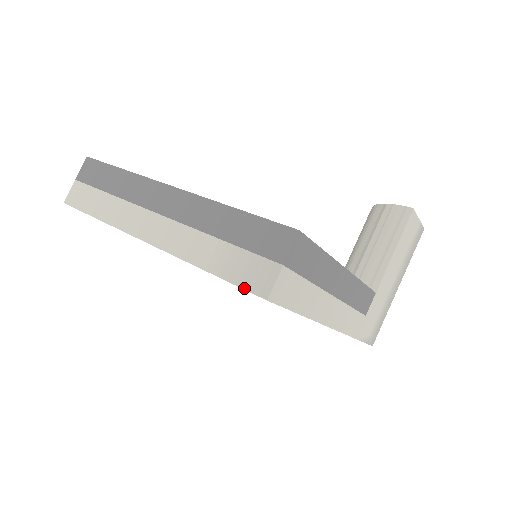
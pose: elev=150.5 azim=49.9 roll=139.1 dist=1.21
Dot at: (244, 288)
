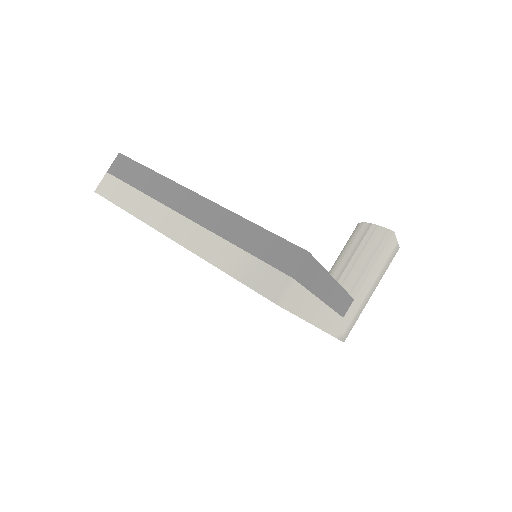
Dot at: (258, 292)
